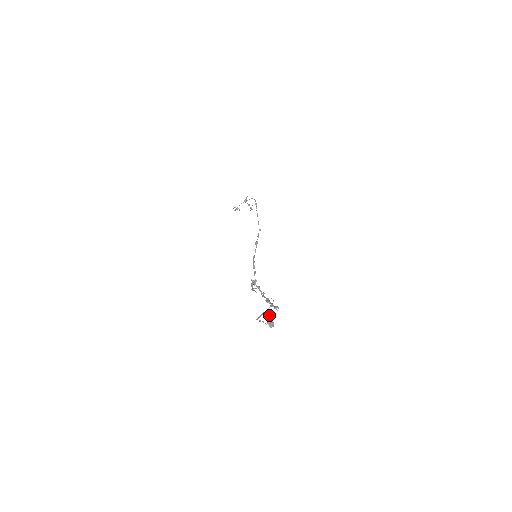
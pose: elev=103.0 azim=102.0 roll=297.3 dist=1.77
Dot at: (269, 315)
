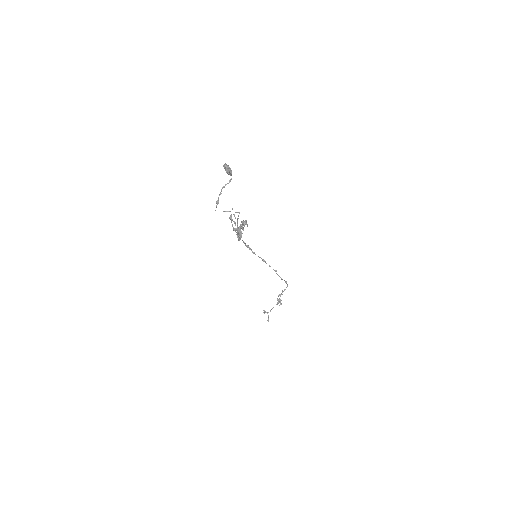
Dot at: occluded
